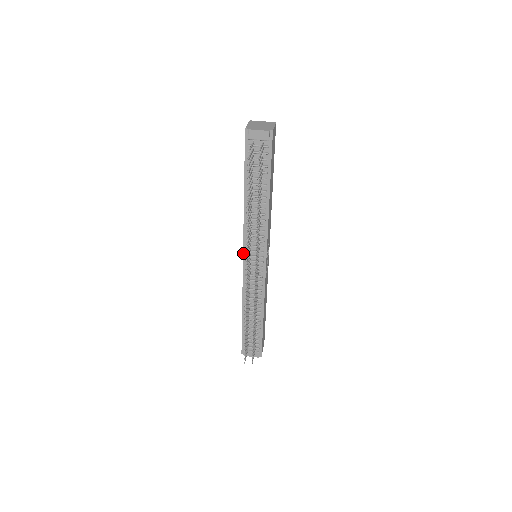
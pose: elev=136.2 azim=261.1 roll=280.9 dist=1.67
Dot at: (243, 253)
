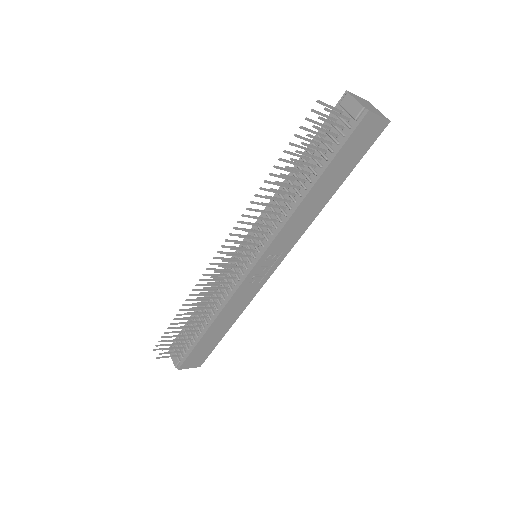
Dot at: occluded
